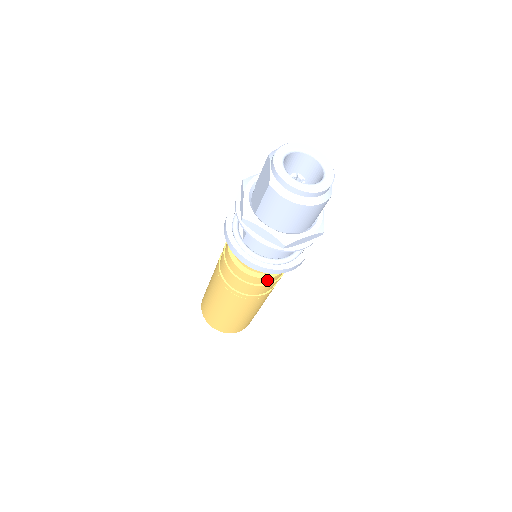
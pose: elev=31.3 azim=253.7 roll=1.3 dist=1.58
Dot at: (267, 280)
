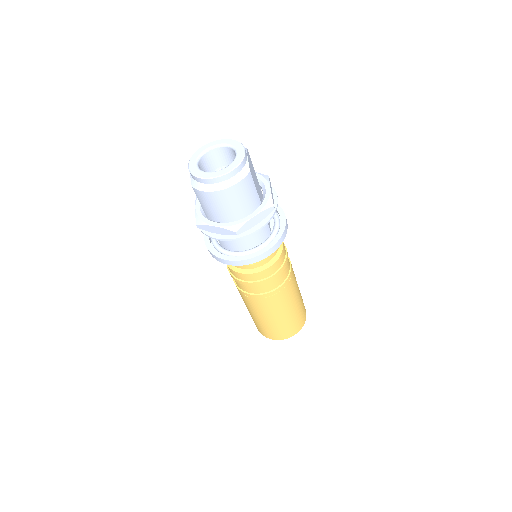
Dot at: (265, 272)
